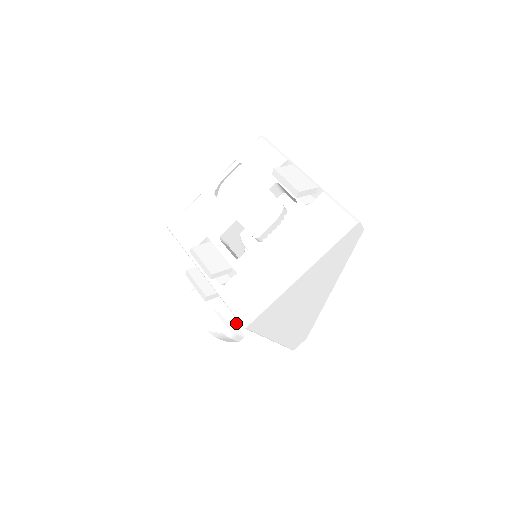
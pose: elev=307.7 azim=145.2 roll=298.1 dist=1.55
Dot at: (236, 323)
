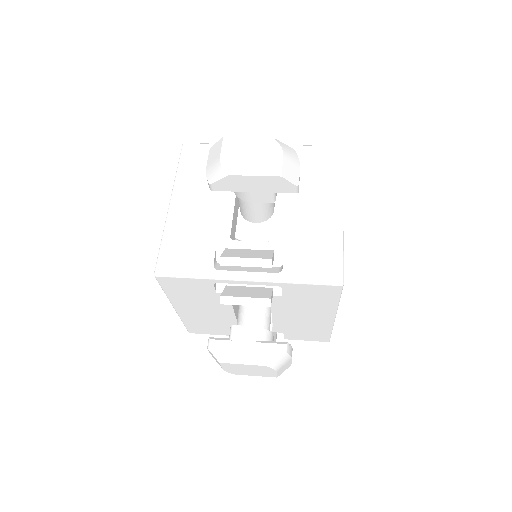
Dot at: occluded
